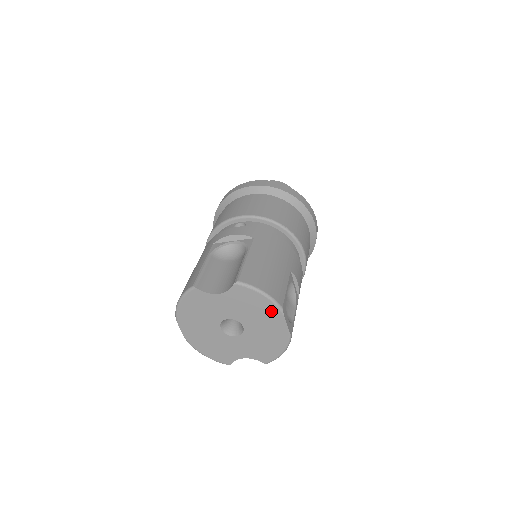
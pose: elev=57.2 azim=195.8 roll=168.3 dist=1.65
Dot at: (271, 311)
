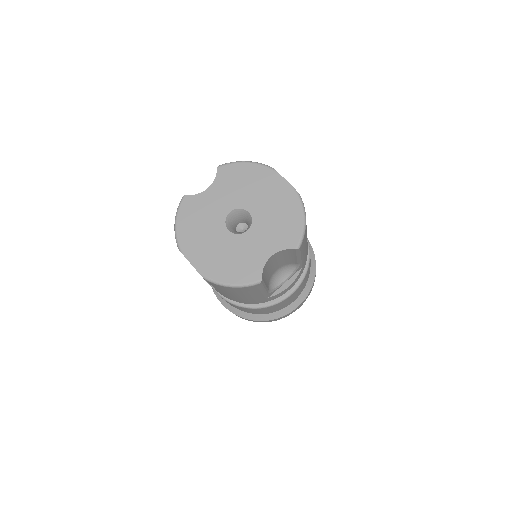
Dot at: (264, 175)
